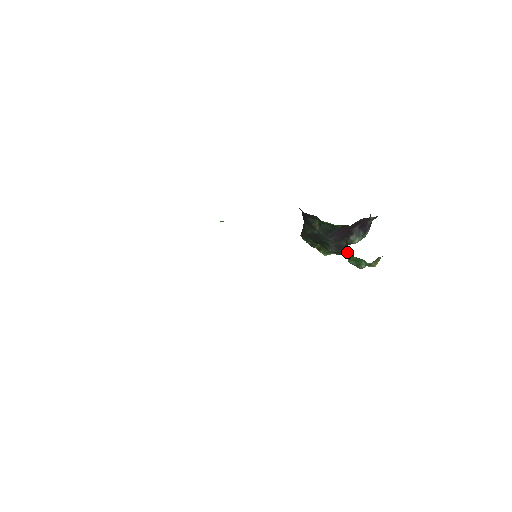
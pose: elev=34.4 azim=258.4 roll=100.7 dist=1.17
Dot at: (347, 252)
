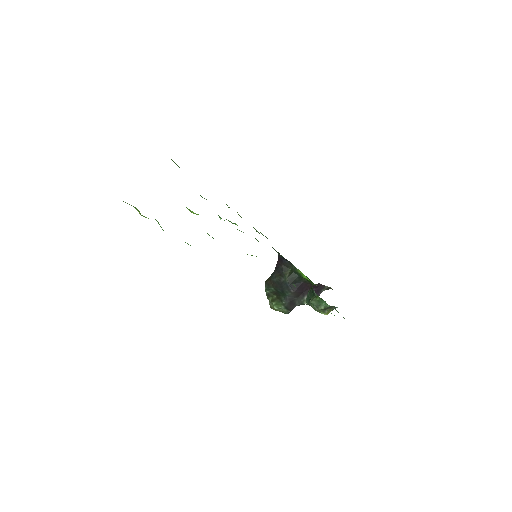
Dot at: (309, 296)
